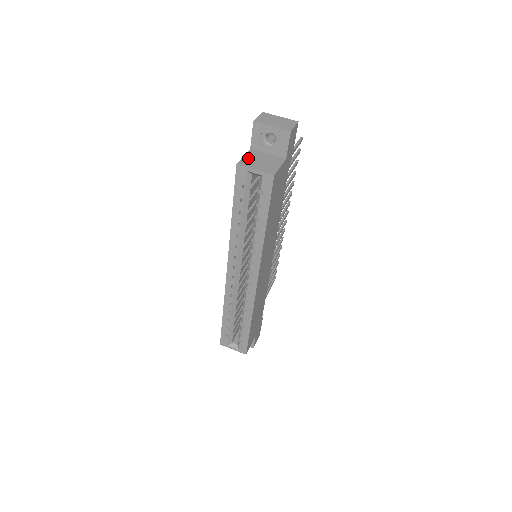
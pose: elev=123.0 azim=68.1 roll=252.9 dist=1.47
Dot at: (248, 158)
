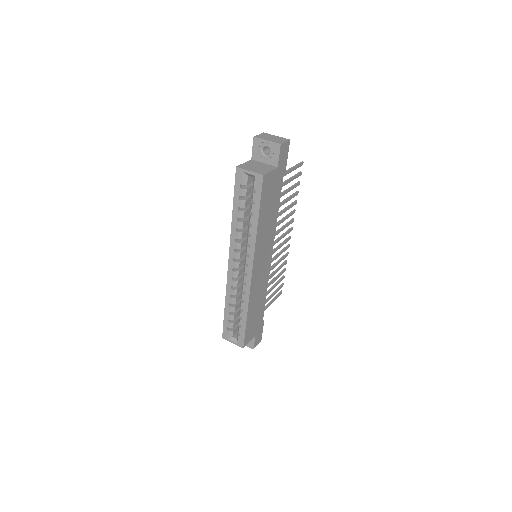
Dot at: (247, 164)
